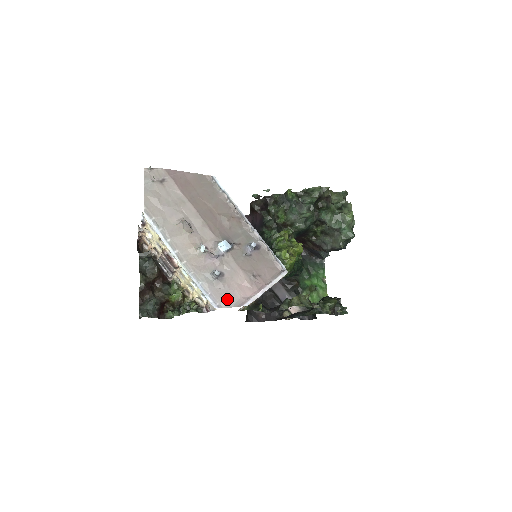
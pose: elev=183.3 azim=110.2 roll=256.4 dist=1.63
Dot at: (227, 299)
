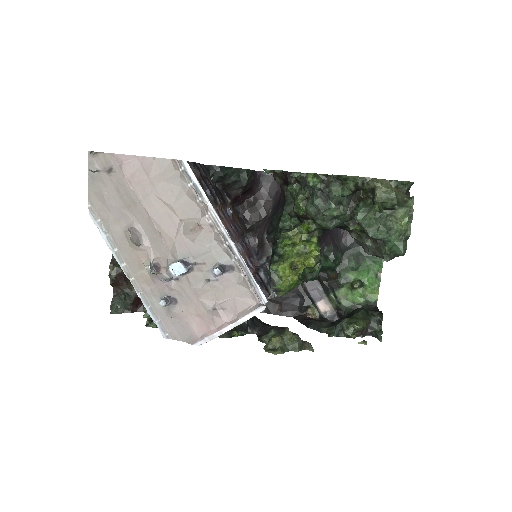
Dot at: (178, 331)
